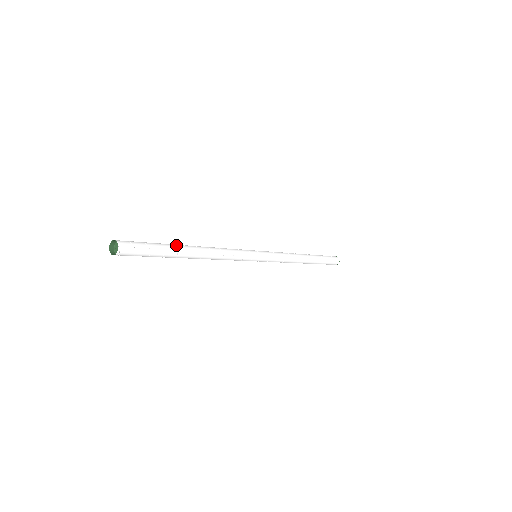
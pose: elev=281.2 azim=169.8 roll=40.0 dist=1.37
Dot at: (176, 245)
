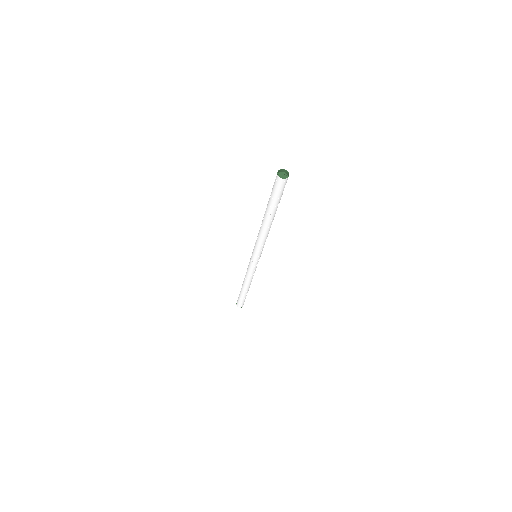
Dot at: occluded
